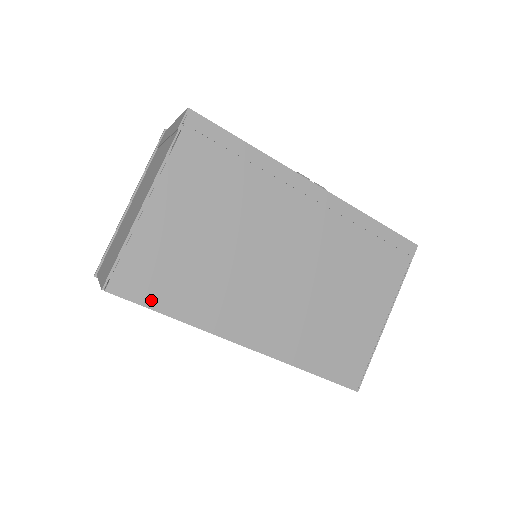
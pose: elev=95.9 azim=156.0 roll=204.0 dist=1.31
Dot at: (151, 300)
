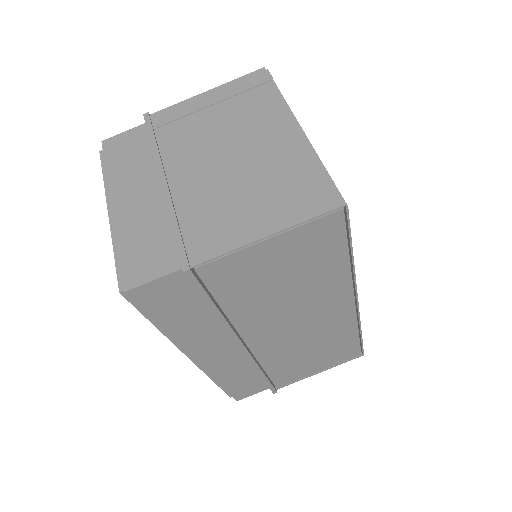
Dot at: (347, 232)
